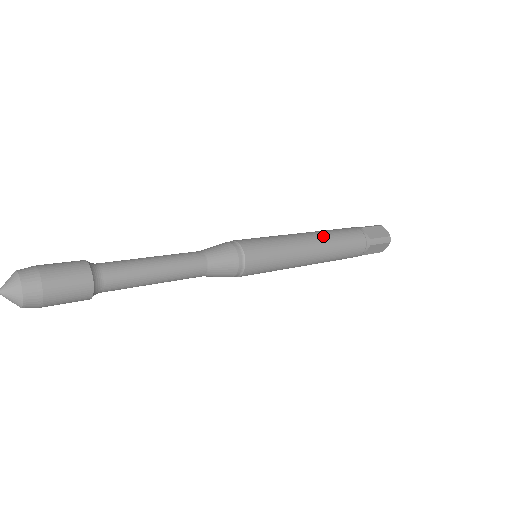
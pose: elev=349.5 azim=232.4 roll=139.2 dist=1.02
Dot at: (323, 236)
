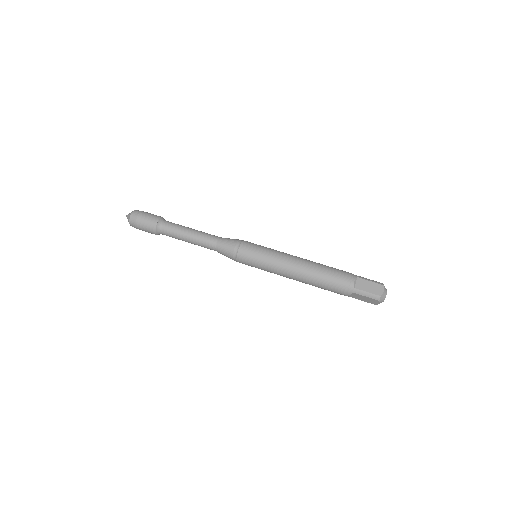
Dot at: (304, 282)
